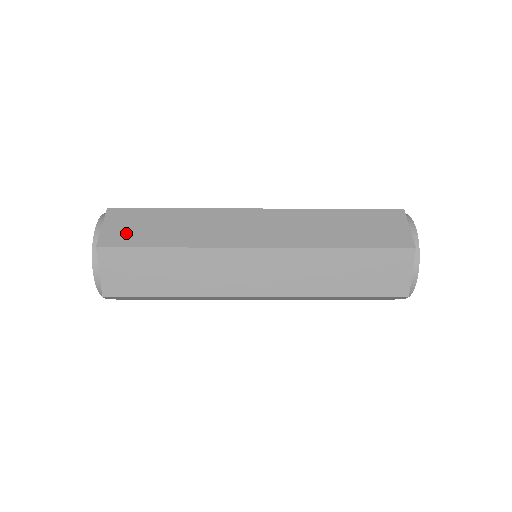
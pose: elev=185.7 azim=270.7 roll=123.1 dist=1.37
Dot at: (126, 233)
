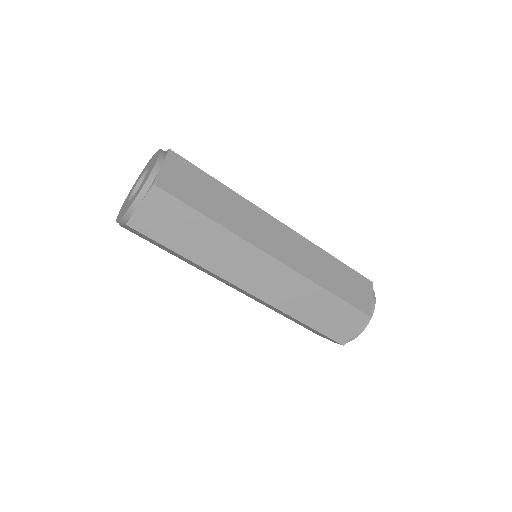
Dot at: occluded
